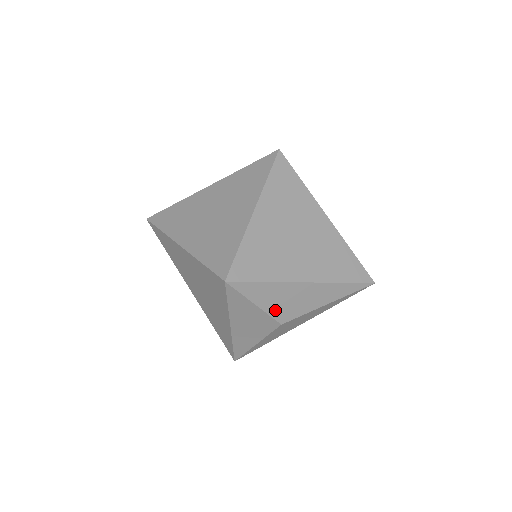
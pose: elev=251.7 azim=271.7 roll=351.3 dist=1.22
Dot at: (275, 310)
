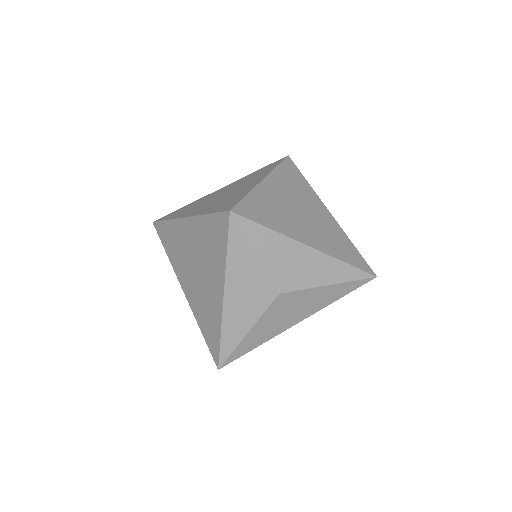
Dot at: (275, 270)
